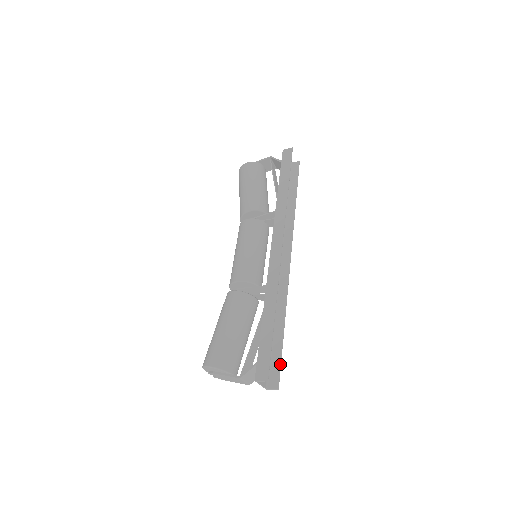
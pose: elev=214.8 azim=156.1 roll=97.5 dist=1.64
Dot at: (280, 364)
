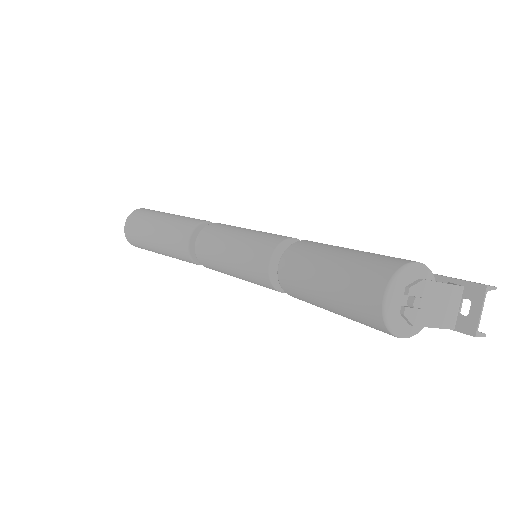
Dot at: occluded
